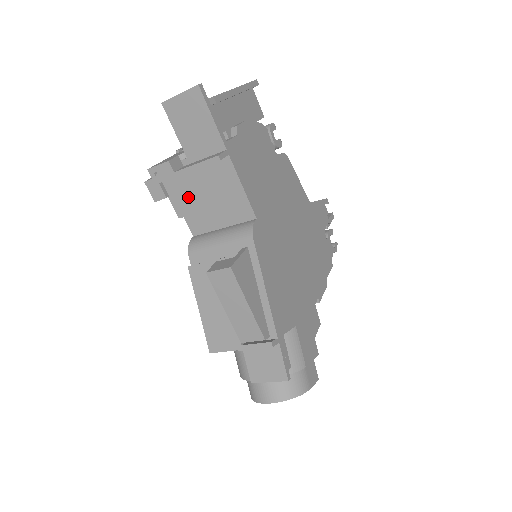
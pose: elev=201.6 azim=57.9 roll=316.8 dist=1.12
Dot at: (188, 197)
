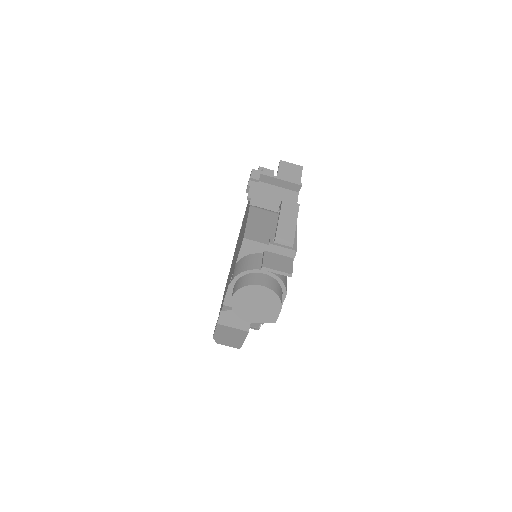
Dot at: (262, 193)
